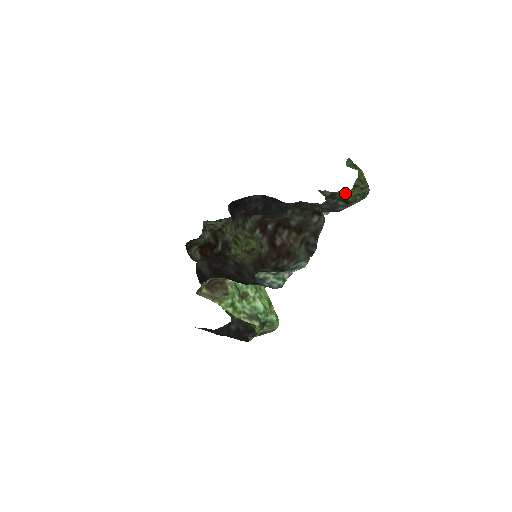
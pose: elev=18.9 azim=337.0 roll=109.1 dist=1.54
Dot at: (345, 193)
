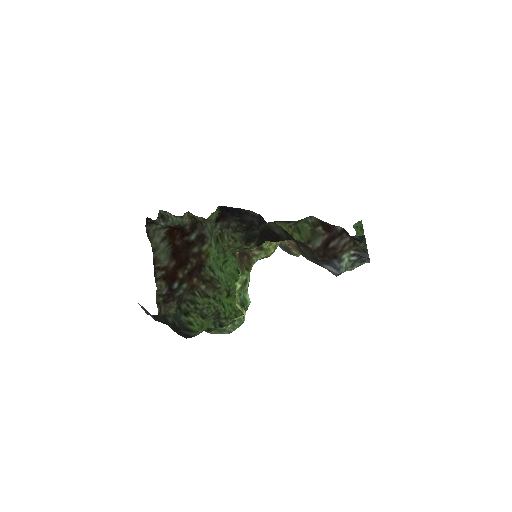
Dot at: occluded
